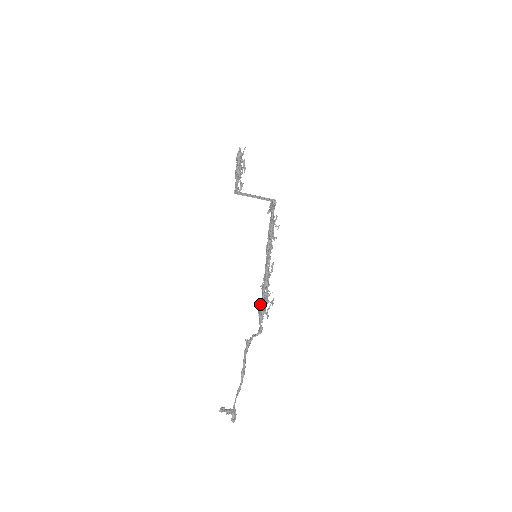
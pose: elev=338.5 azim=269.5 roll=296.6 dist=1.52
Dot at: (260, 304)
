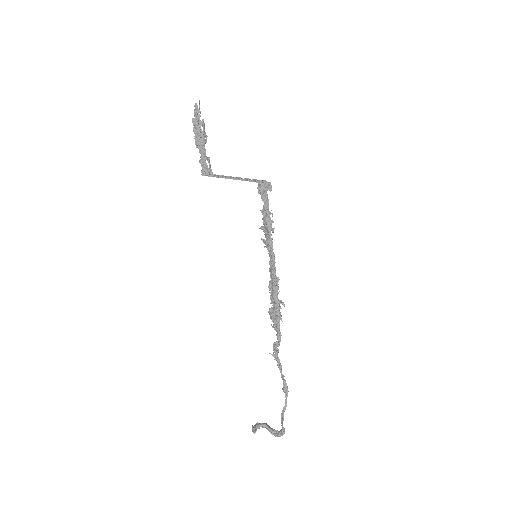
Dot at: (272, 309)
